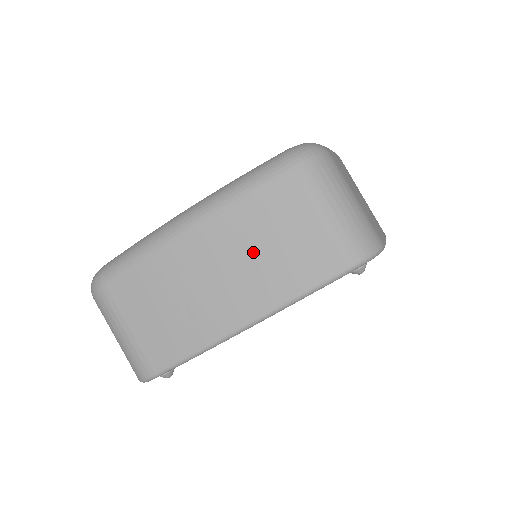
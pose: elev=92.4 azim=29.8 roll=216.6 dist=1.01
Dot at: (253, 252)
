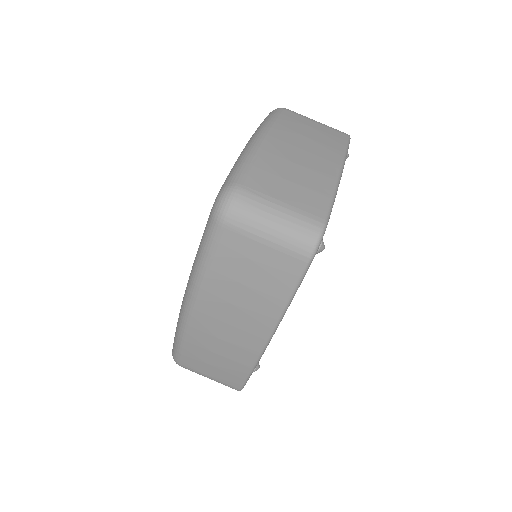
Dot at: (307, 138)
